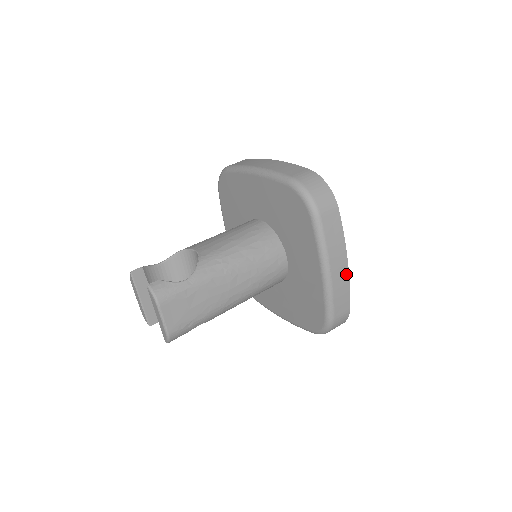
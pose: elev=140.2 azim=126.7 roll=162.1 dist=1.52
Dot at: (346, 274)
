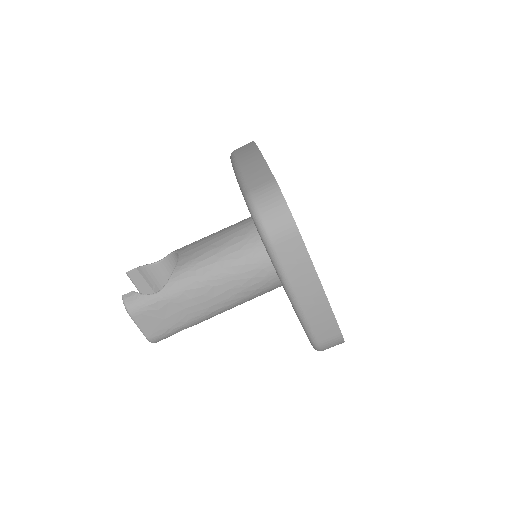
Dot at: (324, 301)
